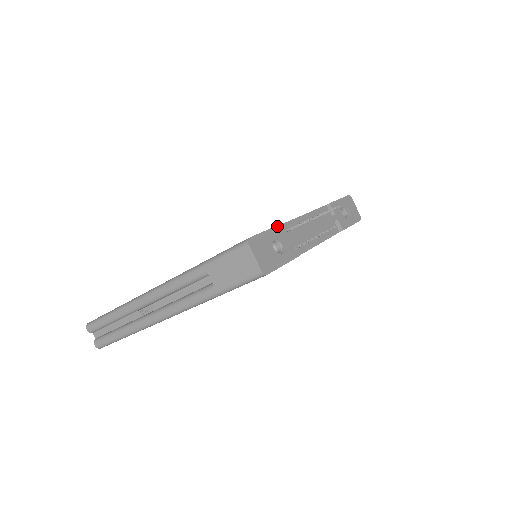
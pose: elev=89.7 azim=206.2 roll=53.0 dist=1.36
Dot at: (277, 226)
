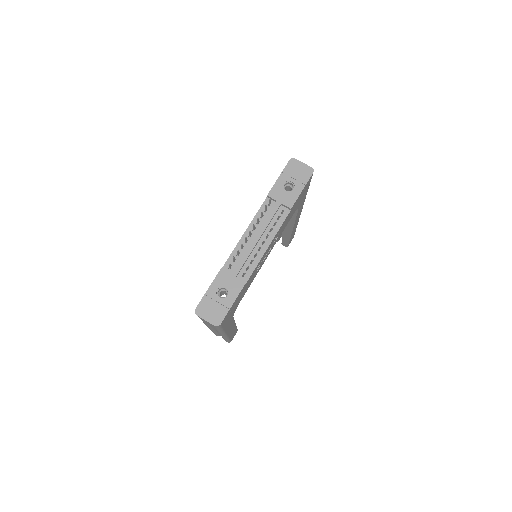
Dot at: (216, 276)
